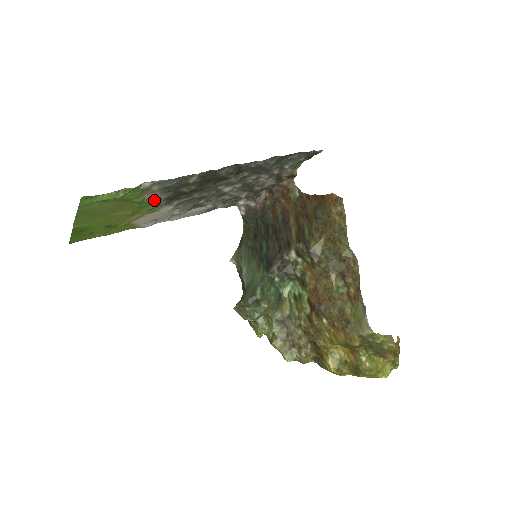
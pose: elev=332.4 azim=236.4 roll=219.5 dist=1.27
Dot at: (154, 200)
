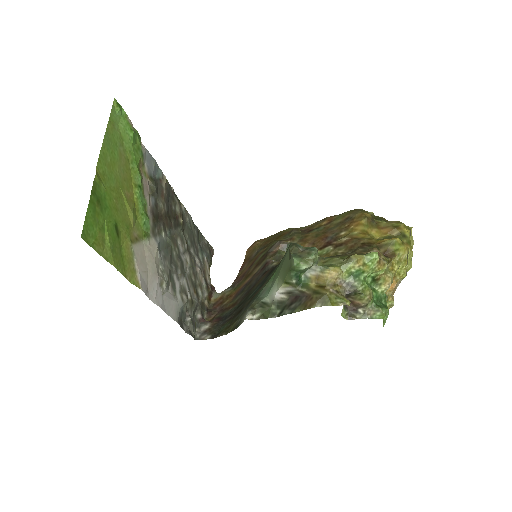
Dot at: (146, 198)
